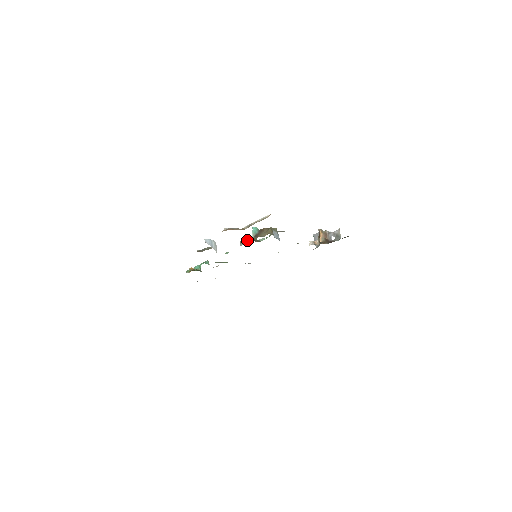
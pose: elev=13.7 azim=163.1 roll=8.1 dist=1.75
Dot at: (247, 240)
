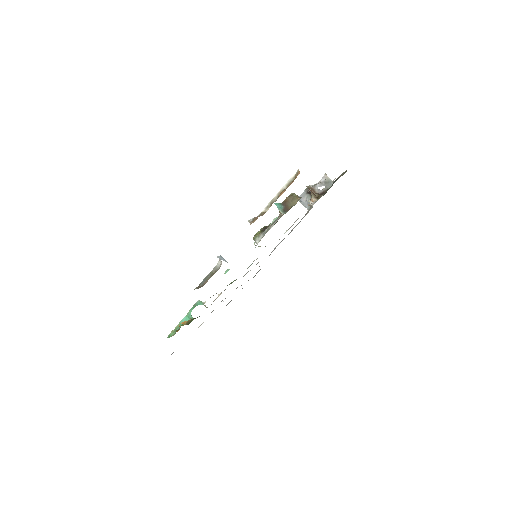
Dot at: (263, 230)
